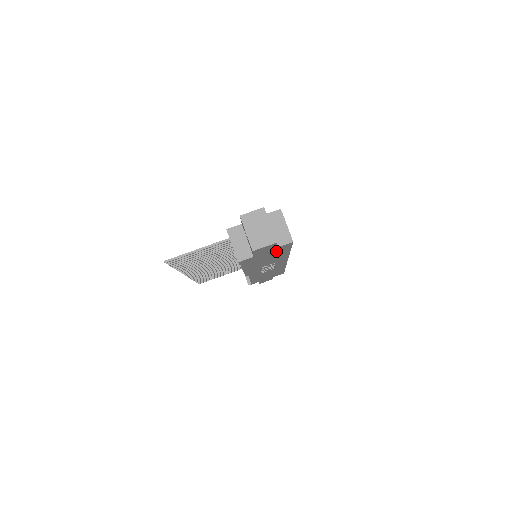
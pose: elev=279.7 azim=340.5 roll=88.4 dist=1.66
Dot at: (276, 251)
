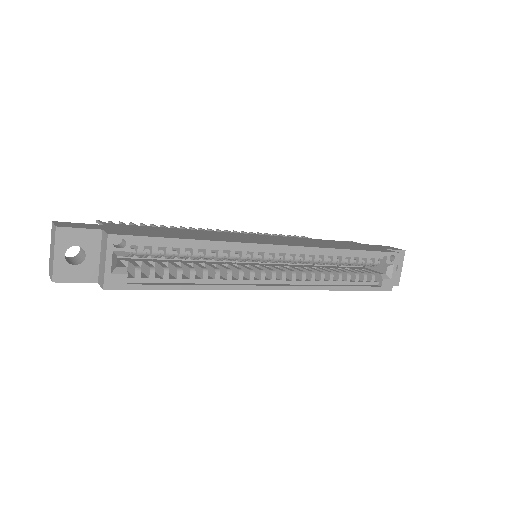
Dot at: occluded
